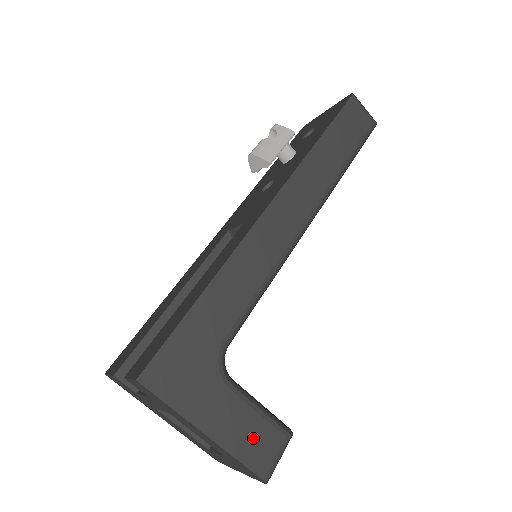
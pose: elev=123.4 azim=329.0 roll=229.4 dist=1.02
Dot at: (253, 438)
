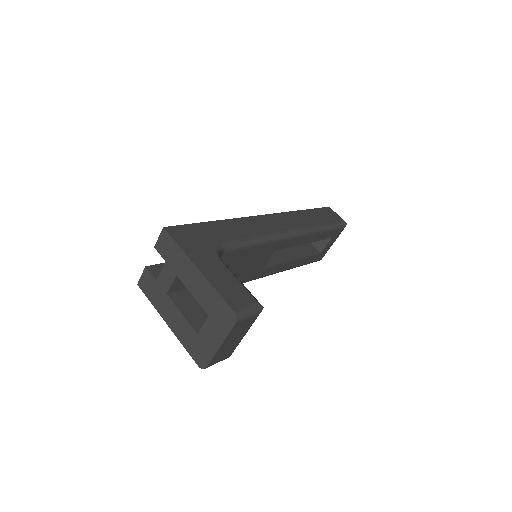
Dot at: (231, 289)
